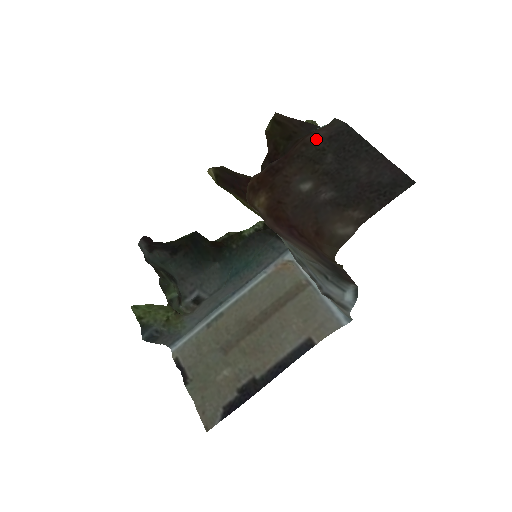
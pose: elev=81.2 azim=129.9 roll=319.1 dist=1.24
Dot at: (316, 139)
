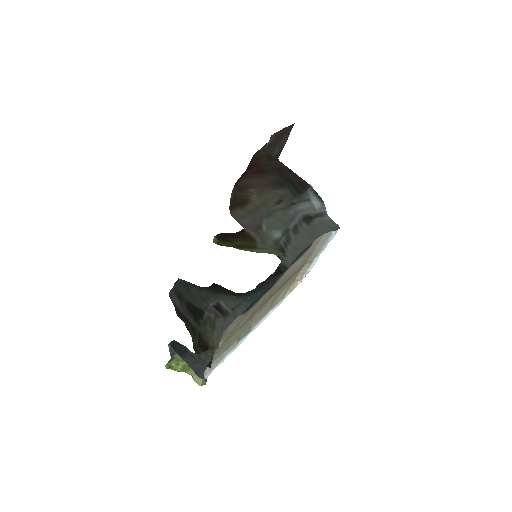
Dot at: occluded
